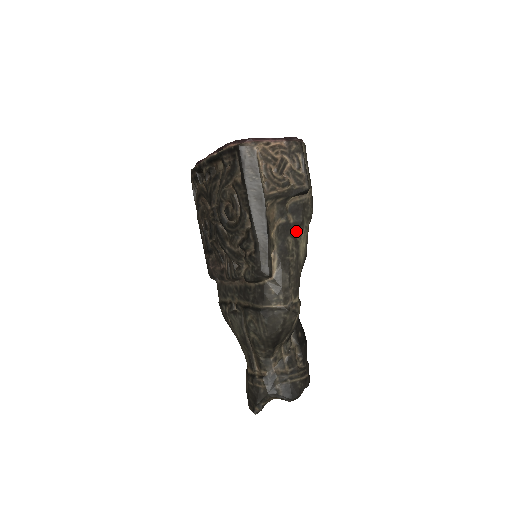
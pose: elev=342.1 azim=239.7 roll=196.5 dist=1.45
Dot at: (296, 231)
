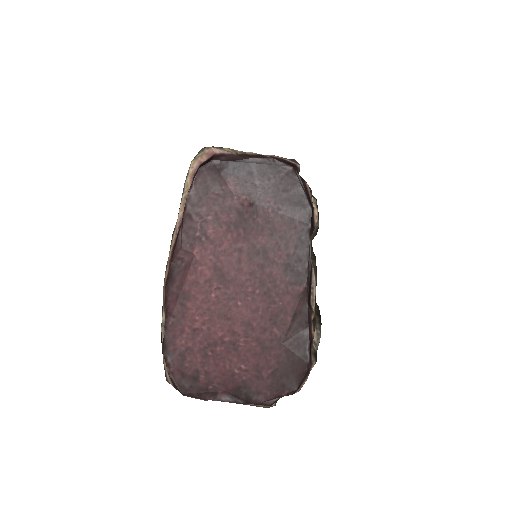
Dot at: occluded
